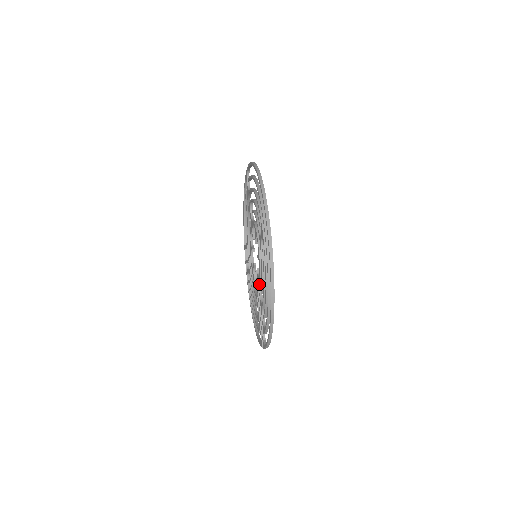
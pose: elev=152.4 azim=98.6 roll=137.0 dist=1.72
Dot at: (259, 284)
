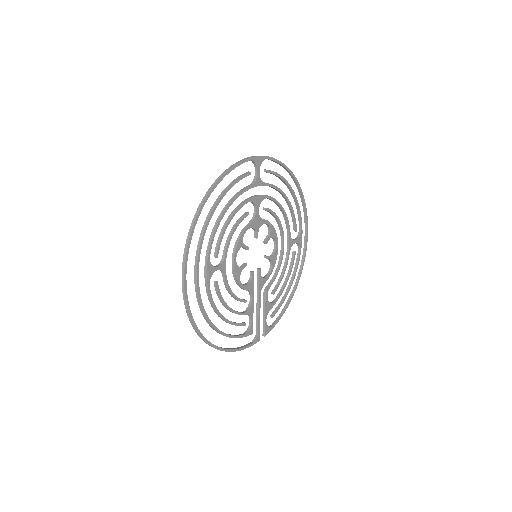
Dot at: (246, 290)
